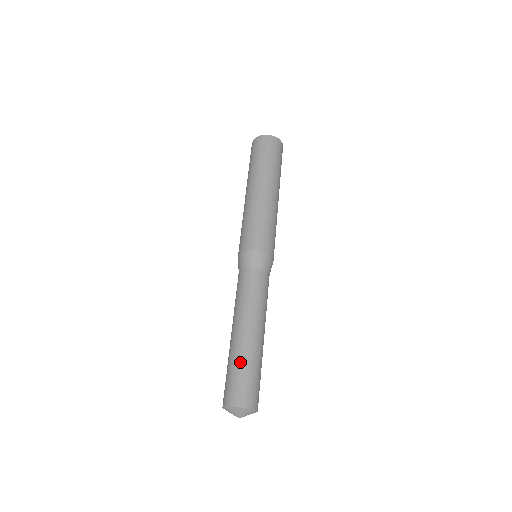
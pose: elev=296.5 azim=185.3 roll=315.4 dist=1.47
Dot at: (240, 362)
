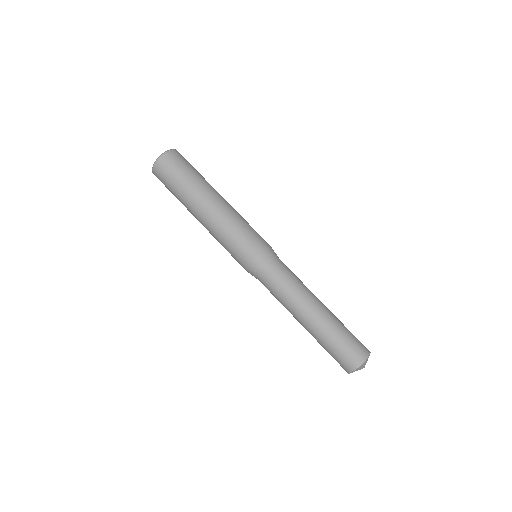
Dot at: (331, 338)
